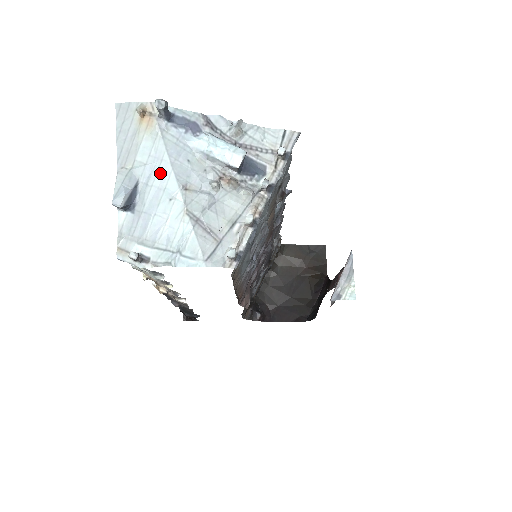
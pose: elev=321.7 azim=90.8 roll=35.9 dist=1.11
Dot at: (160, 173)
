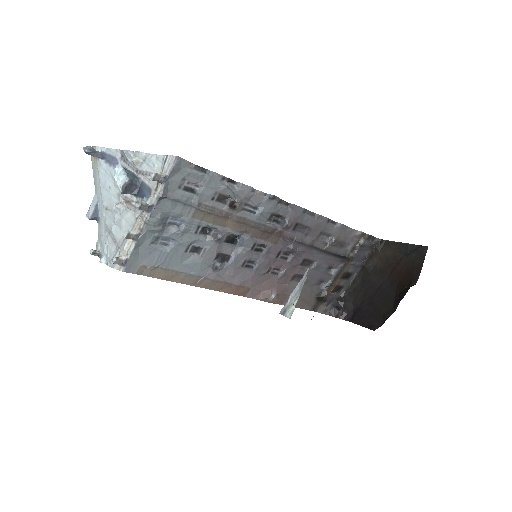
Dot at: (101, 196)
